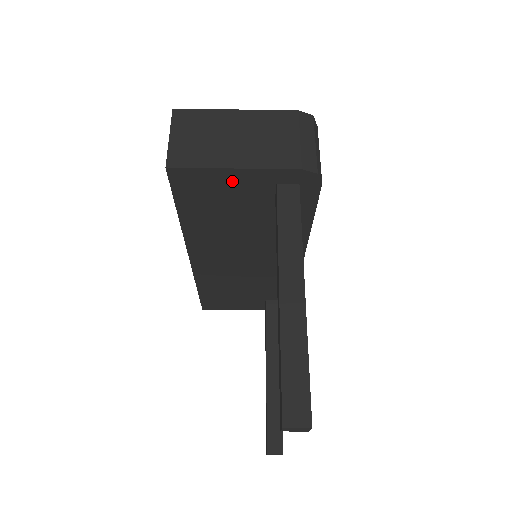
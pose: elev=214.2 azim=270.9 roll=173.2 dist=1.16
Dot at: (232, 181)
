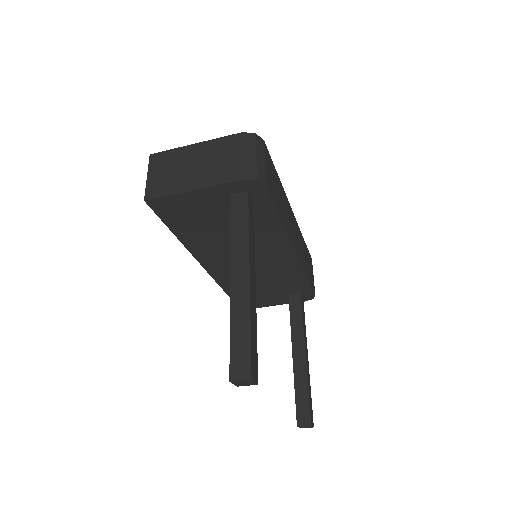
Dot at: (197, 200)
